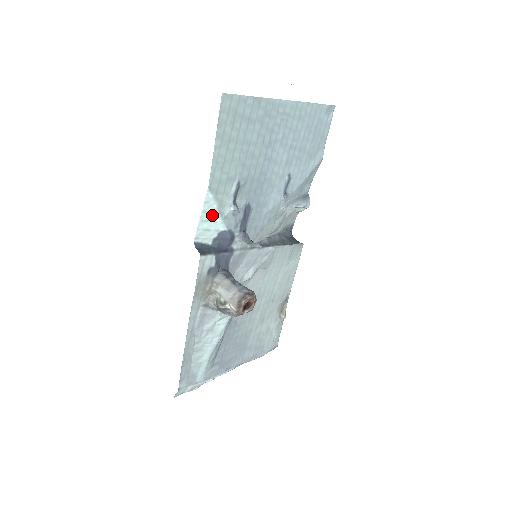
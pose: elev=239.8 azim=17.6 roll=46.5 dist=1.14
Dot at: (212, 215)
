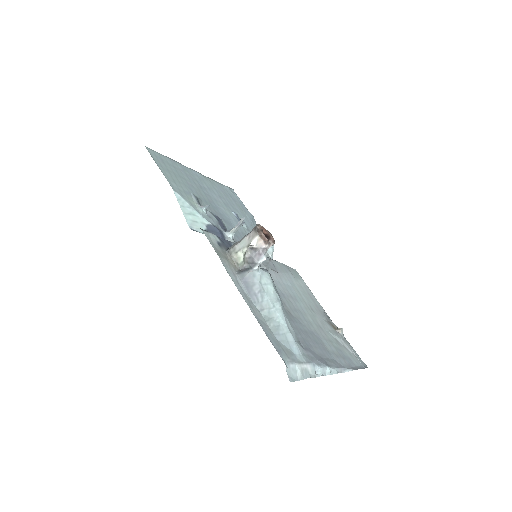
Dot at: (190, 210)
